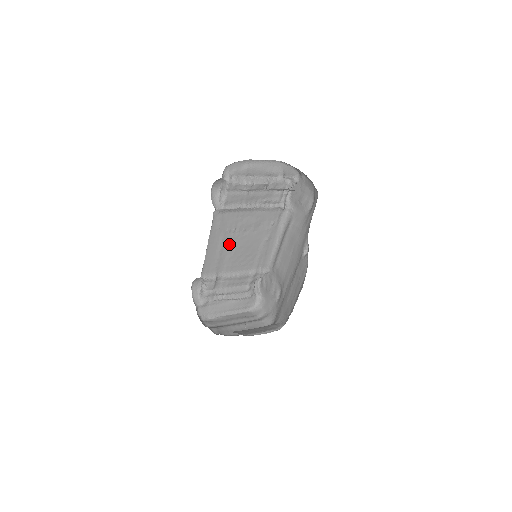
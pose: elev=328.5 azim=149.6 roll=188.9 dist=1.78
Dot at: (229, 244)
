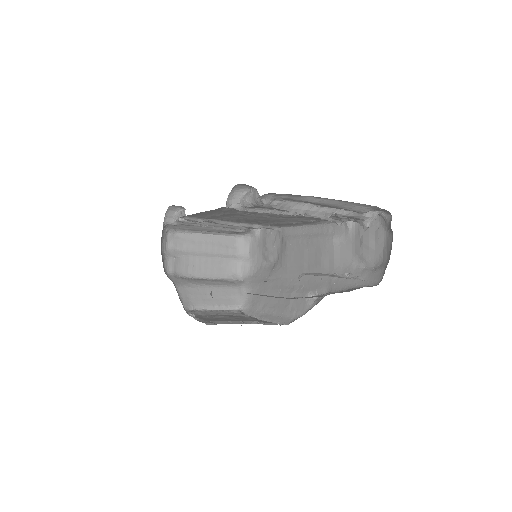
Dot at: (235, 215)
